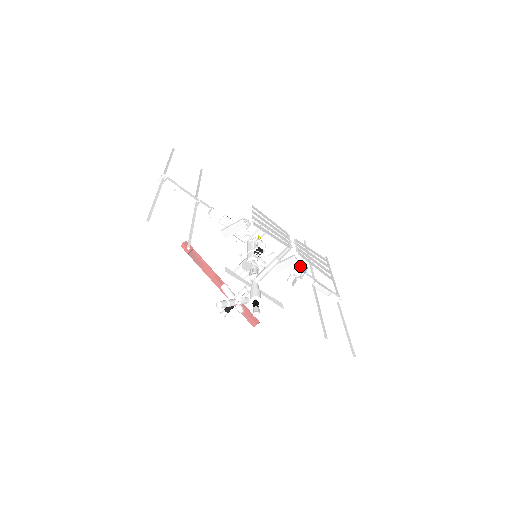
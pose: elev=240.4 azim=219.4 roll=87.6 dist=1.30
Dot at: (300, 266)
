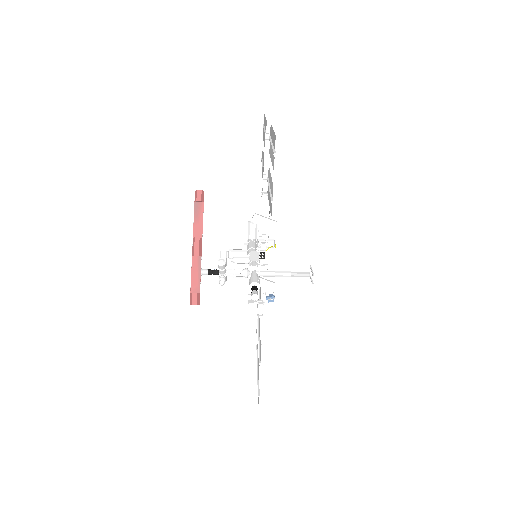
Dot at: (268, 294)
